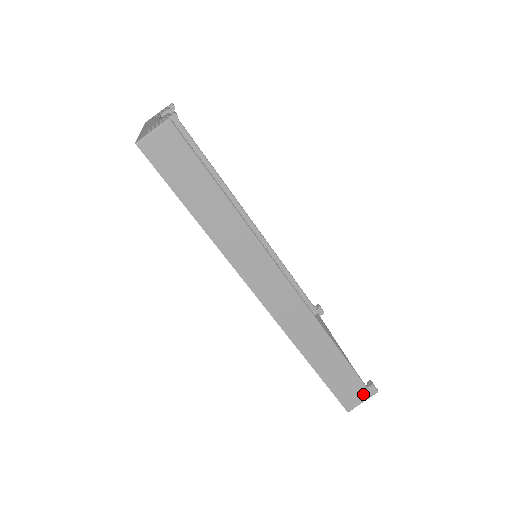
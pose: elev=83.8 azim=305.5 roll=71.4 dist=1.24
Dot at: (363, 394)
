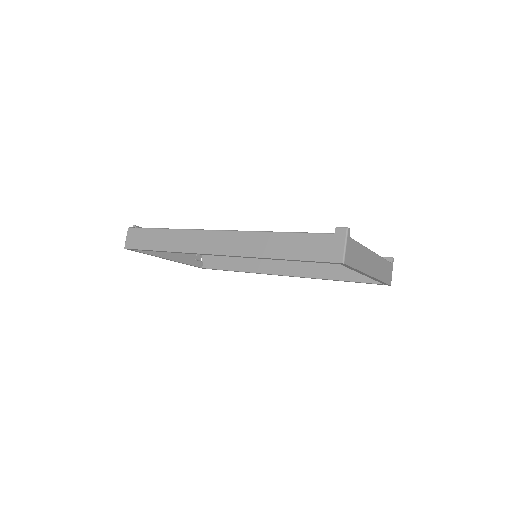
Dot at: (337, 240)
